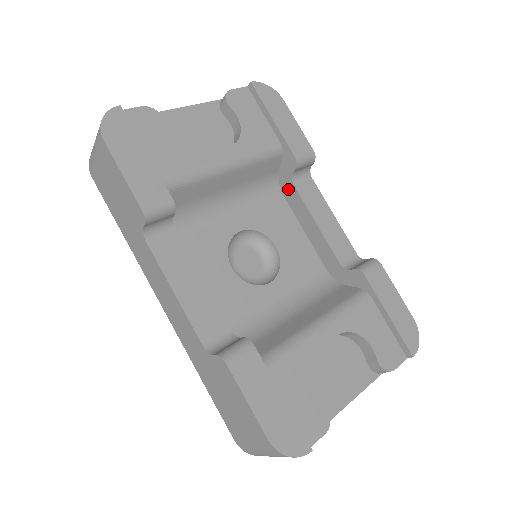
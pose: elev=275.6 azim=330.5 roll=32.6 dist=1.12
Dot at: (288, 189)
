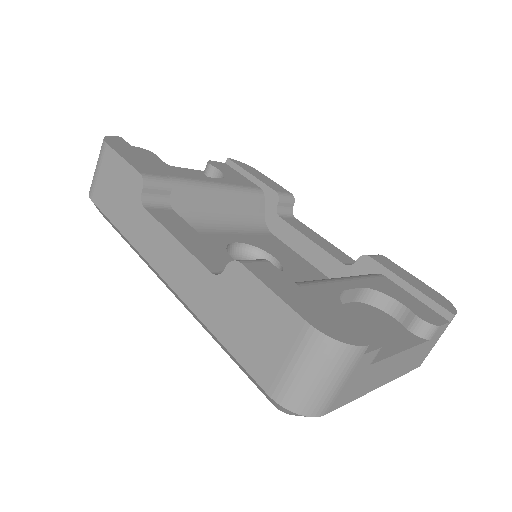
Dot at: (276, 225)
